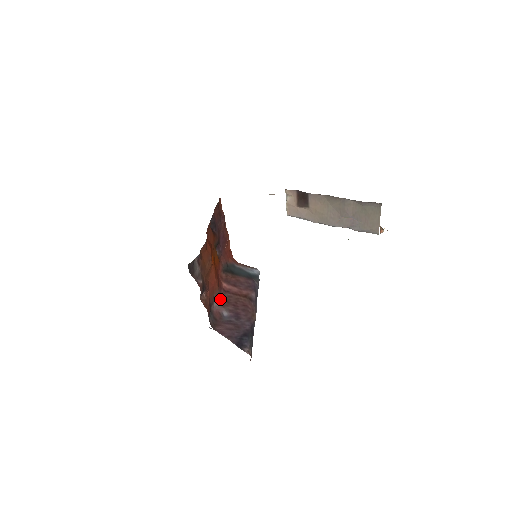
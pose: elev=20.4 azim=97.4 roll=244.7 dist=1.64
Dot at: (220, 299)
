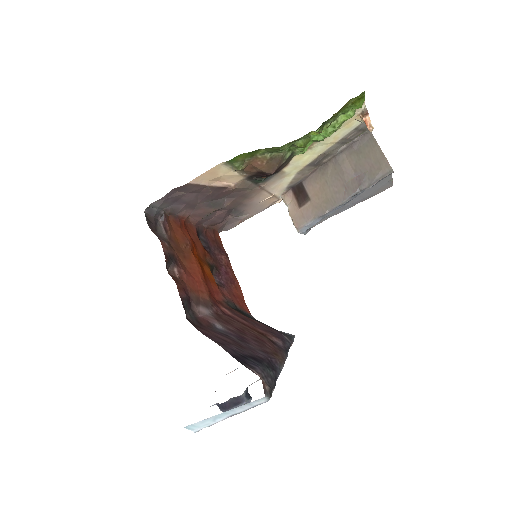
Dot at: (212, 312)
